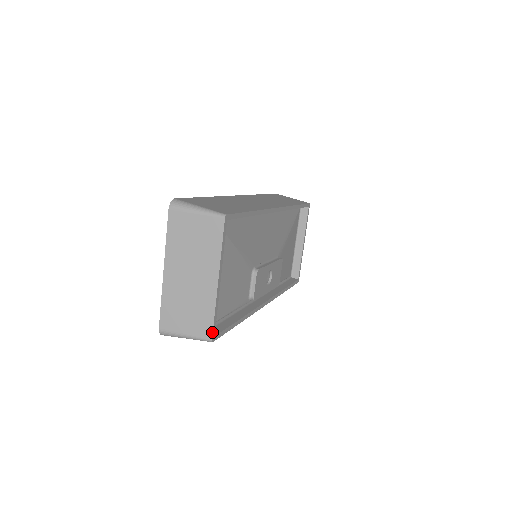
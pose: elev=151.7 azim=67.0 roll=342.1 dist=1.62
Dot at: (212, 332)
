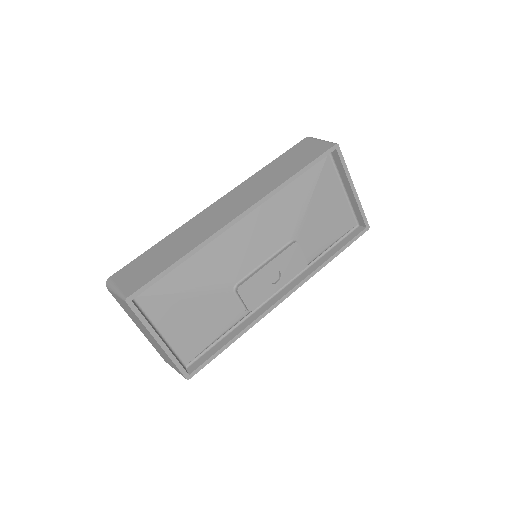
Dot at: (182, 374)
